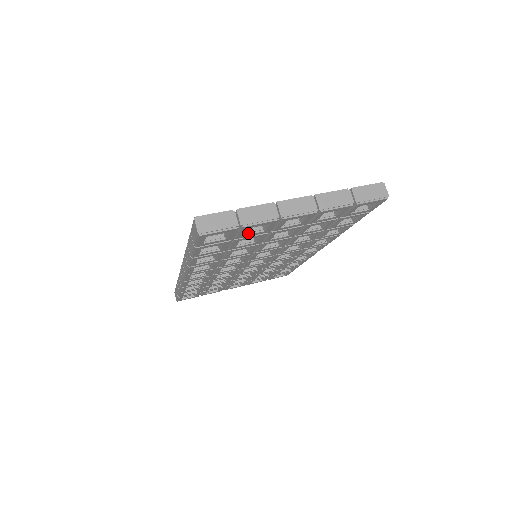
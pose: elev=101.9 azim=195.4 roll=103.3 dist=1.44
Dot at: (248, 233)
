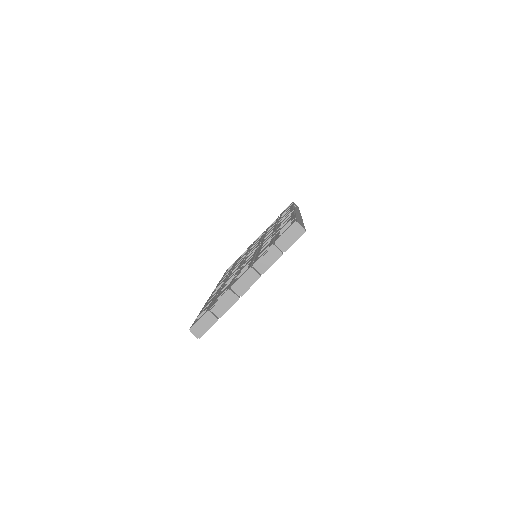
Dot at: occluded
